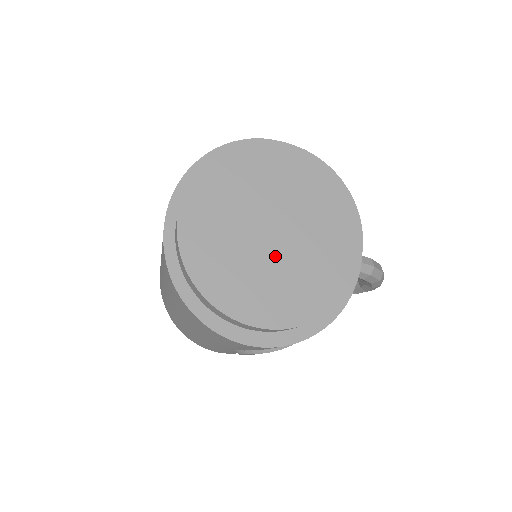
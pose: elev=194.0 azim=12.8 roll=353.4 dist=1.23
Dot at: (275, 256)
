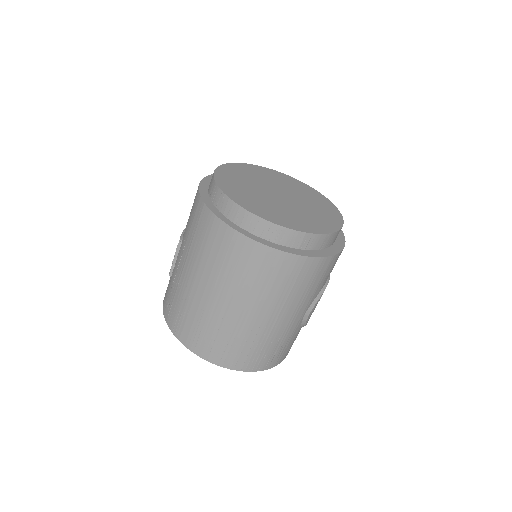
Dot at: (295, 204)
